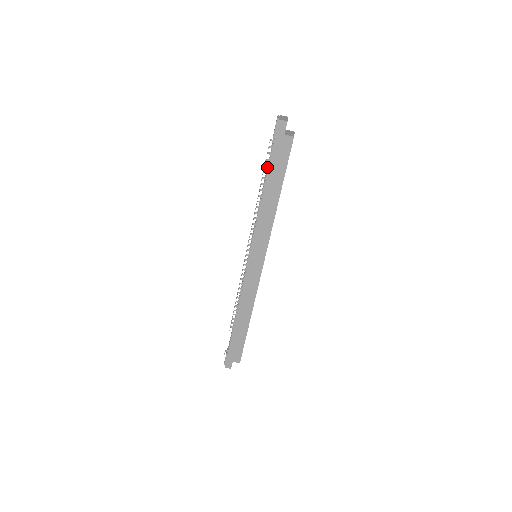
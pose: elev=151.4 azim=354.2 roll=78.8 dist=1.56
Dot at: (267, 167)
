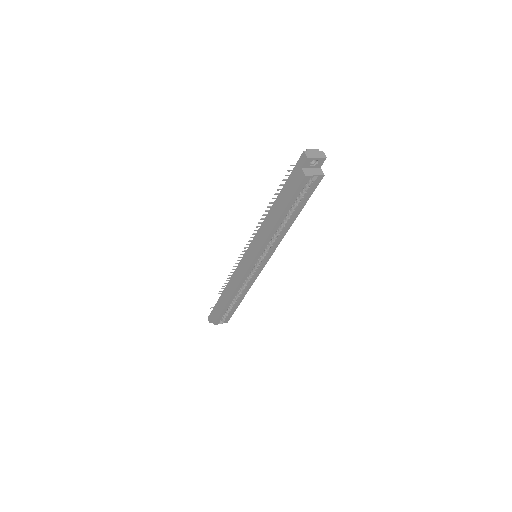
Dot at: occluded
